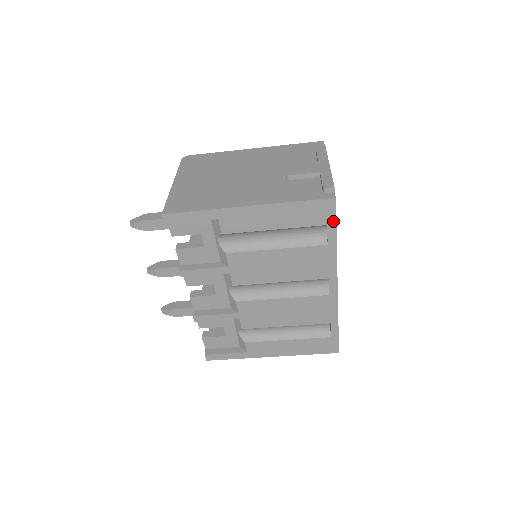
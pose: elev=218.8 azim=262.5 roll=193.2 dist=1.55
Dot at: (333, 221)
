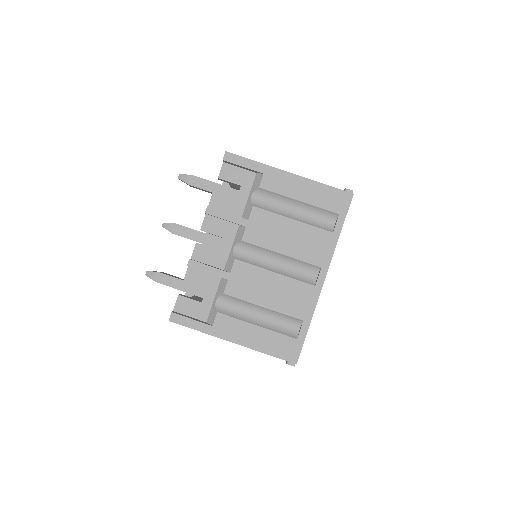
Dot at: (345, 213)
